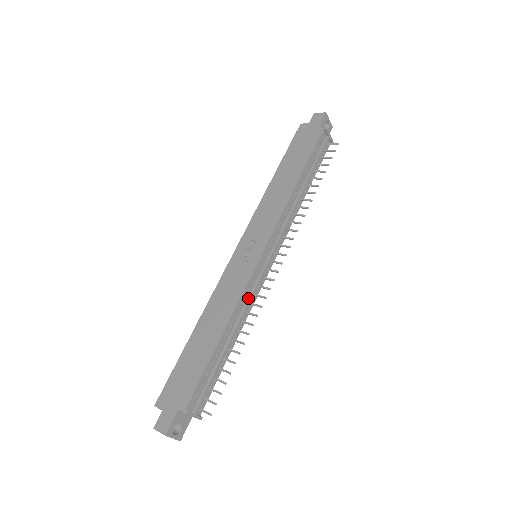
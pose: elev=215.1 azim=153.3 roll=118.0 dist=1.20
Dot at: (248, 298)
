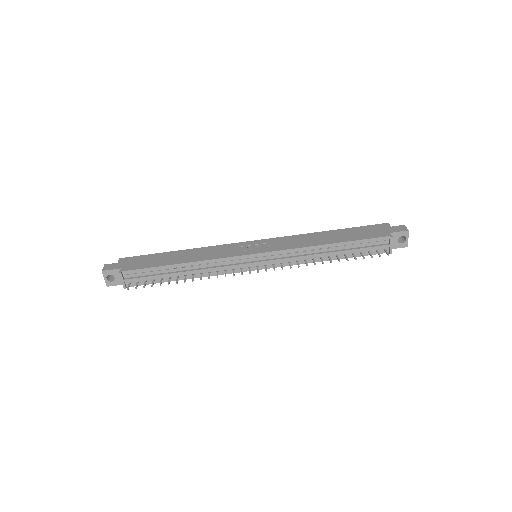
Dot at: (218, 266)
